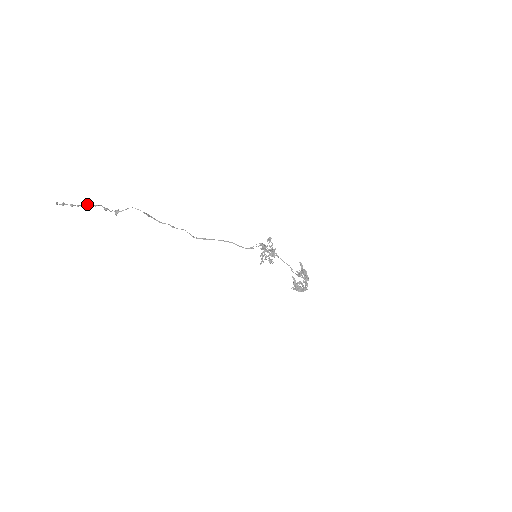
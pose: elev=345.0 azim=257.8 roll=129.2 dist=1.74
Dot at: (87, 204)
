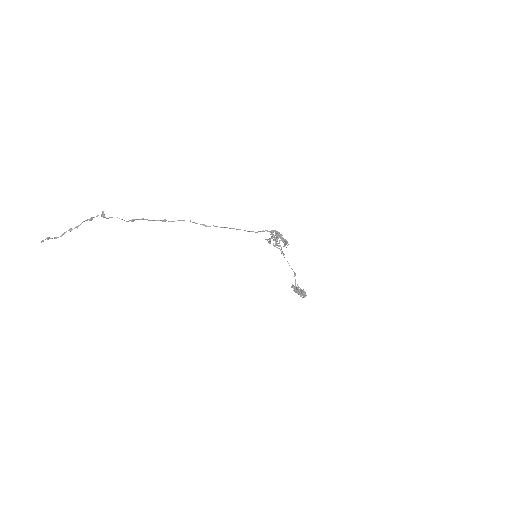
Dot at: (69, 229)
